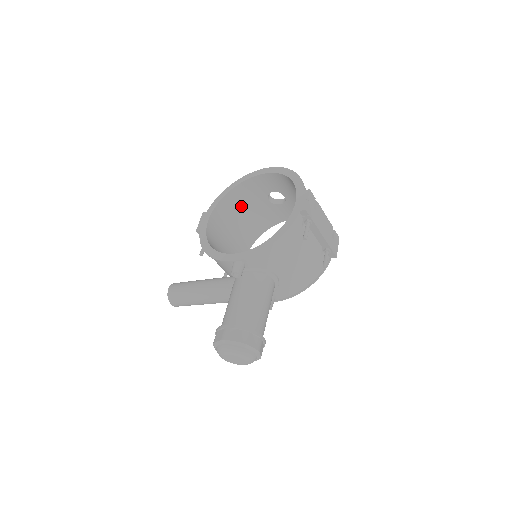
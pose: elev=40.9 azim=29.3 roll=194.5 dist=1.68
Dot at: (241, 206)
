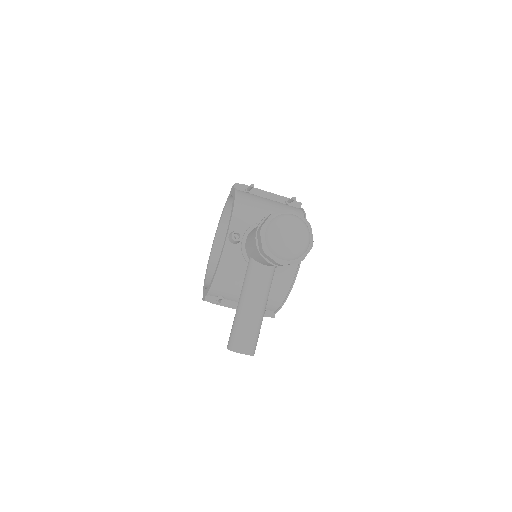
Dot at: occluded
